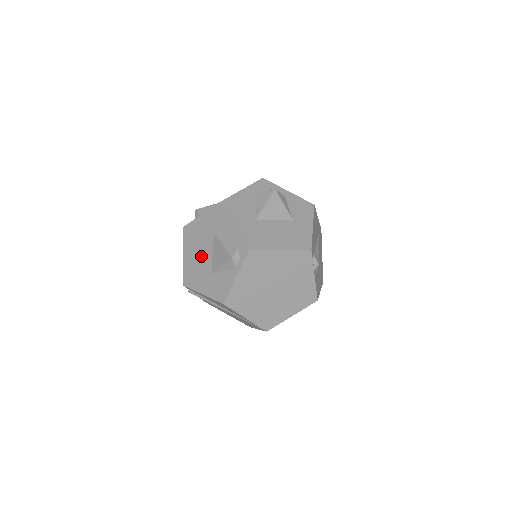
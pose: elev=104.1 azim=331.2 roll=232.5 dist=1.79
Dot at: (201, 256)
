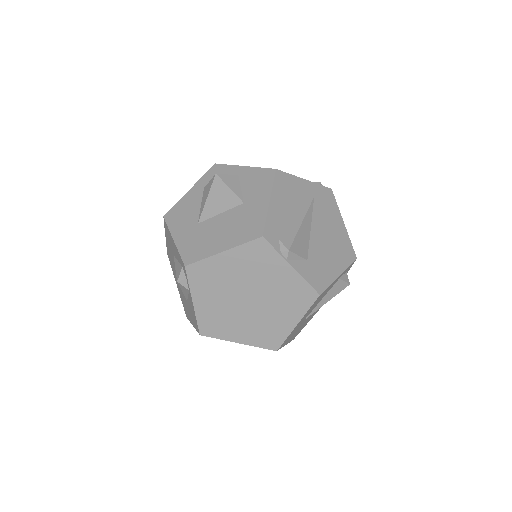
Dot at: occluded
